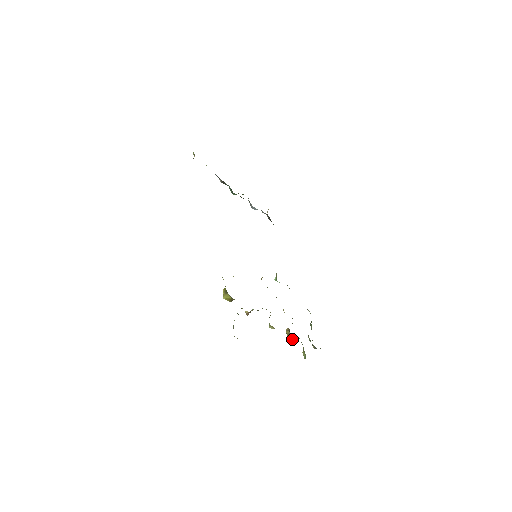
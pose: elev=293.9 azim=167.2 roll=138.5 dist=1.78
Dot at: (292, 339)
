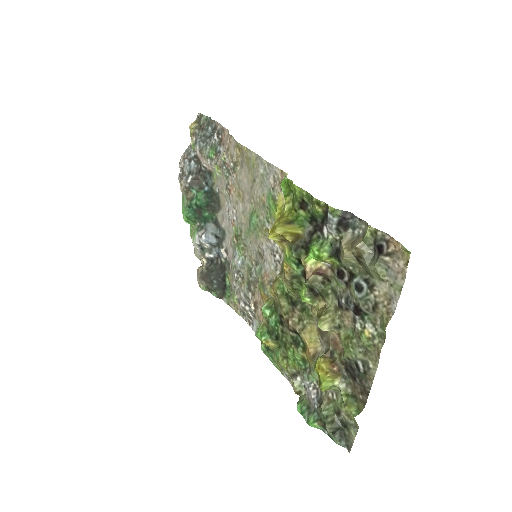
Dot at: (336, 372)
